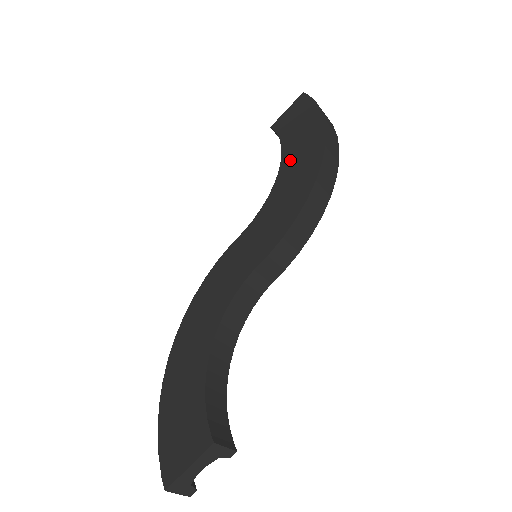
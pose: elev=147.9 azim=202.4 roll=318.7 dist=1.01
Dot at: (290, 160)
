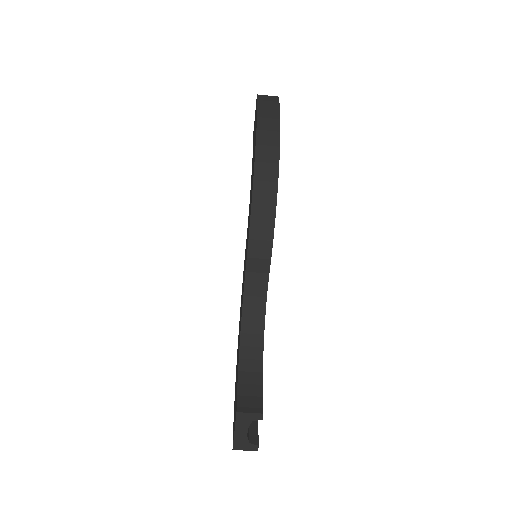
Dot at: (252, 166)
